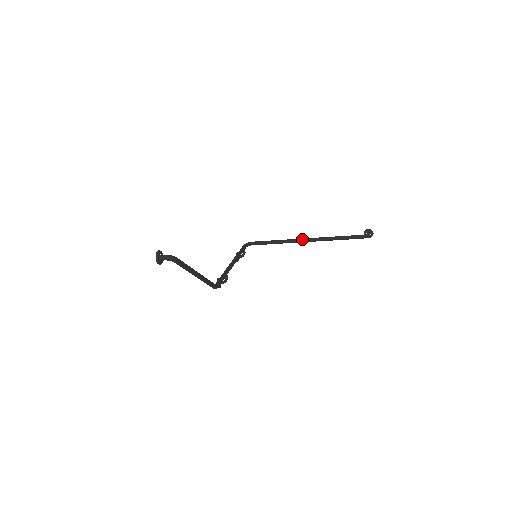
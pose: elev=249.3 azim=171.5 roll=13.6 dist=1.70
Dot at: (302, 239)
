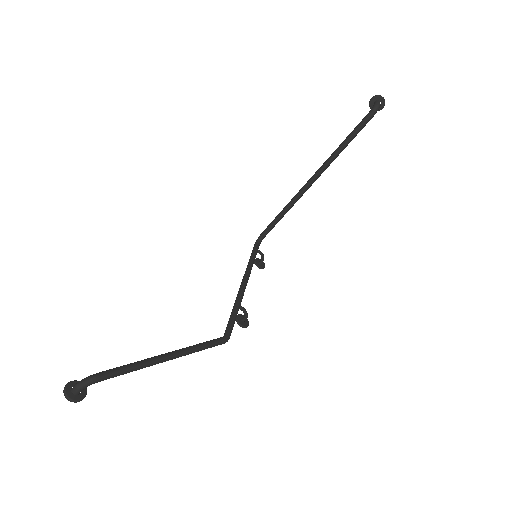
Dot at: (306, 184)
